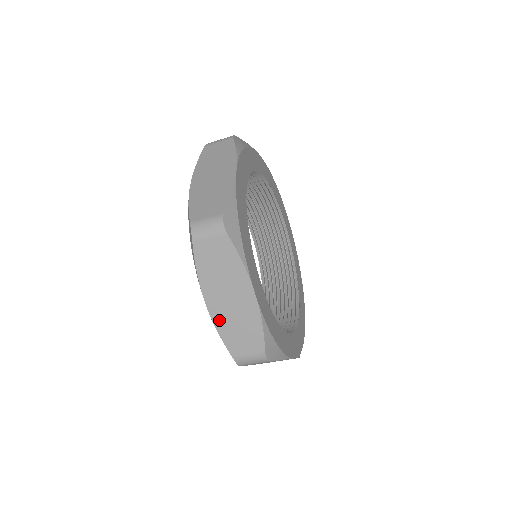
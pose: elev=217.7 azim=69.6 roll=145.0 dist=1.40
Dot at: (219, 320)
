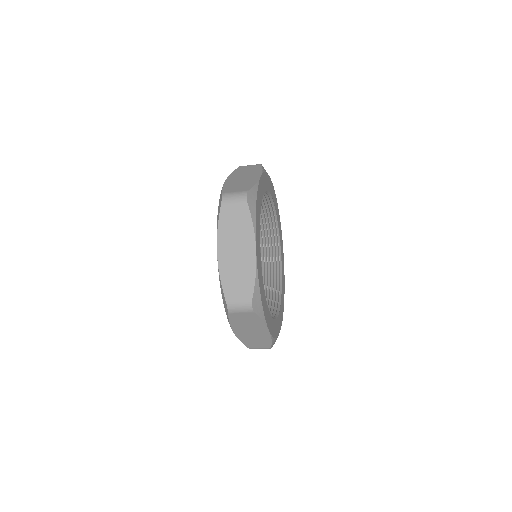
Dot at: (224, 268)
